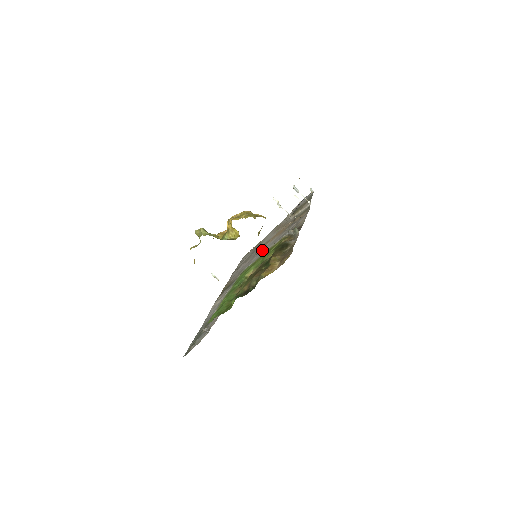
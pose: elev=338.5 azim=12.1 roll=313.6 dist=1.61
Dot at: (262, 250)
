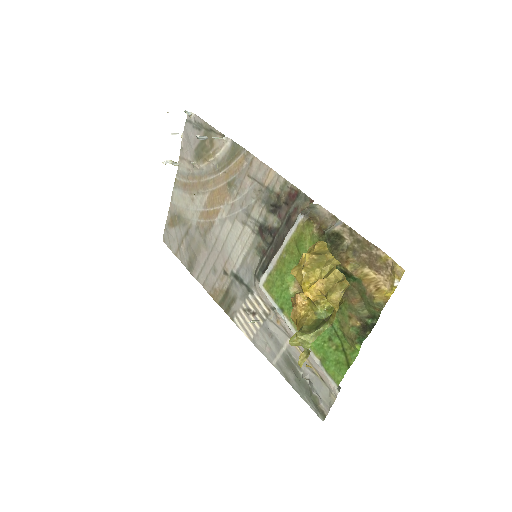
Dot at: (220, 232)
